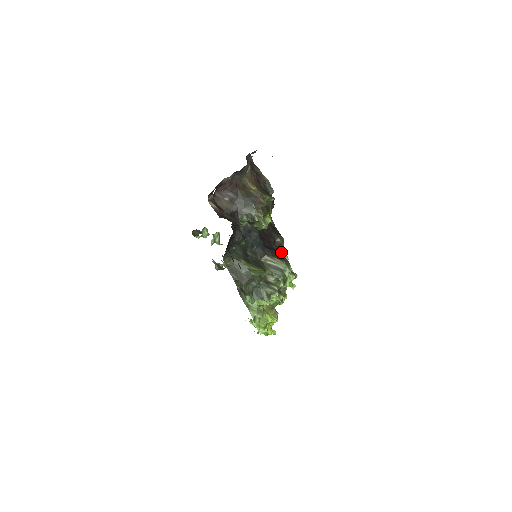
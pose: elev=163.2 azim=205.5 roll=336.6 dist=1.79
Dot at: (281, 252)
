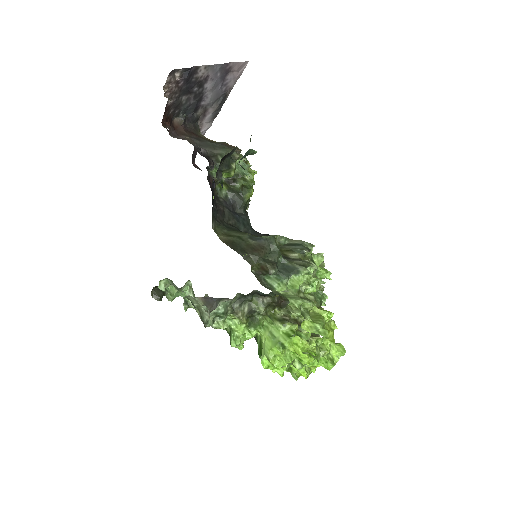
Dot at: occluded
